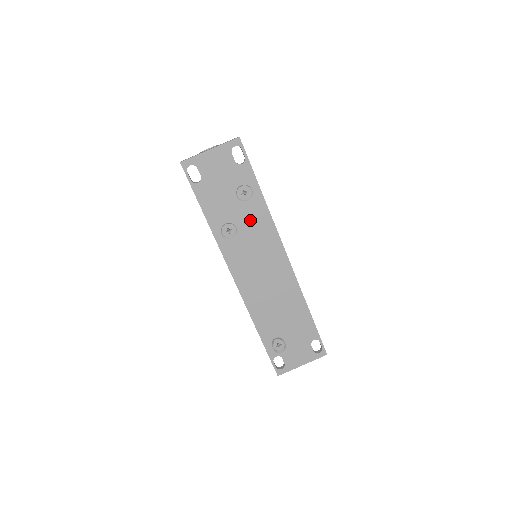
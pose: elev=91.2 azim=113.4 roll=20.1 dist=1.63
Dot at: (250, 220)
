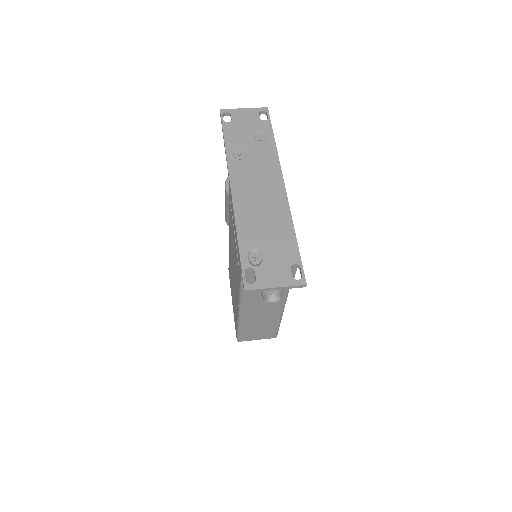
Dot at: (260, 153)
